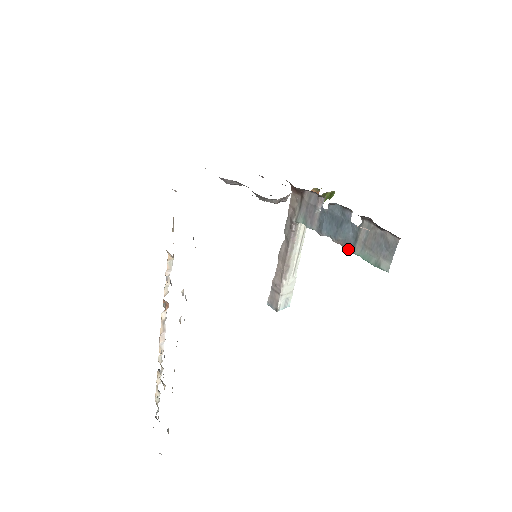
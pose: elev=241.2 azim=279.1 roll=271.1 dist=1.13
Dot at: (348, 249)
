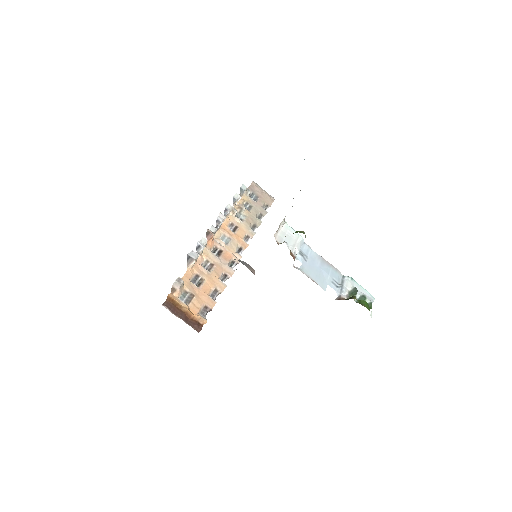
Dot at: (337, 272)
